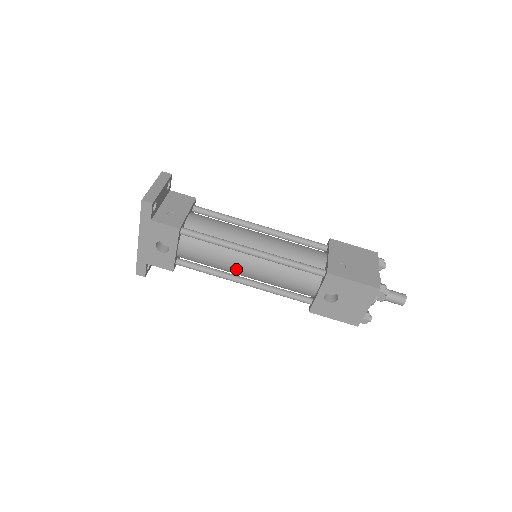
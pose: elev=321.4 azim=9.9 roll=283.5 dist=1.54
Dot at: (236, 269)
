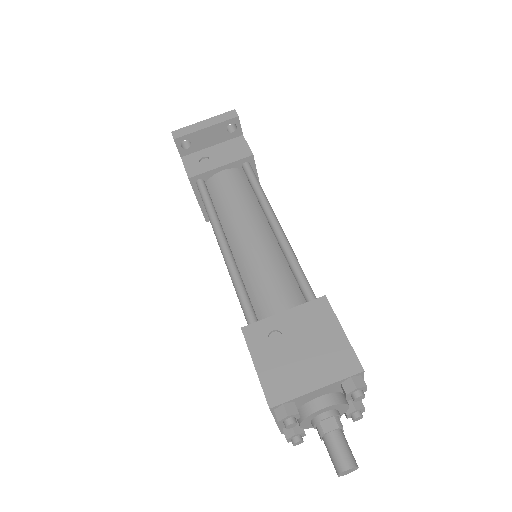
Dot at: occluded
